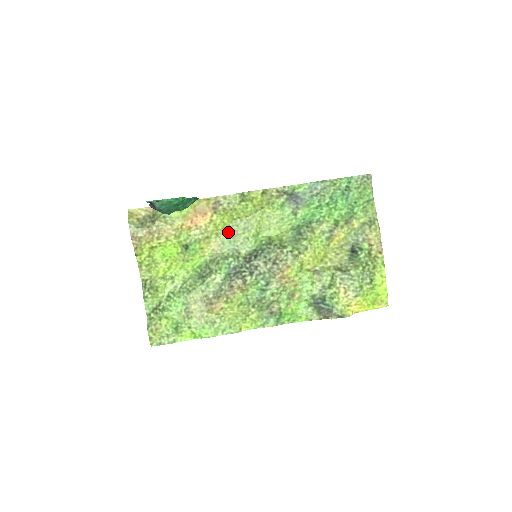
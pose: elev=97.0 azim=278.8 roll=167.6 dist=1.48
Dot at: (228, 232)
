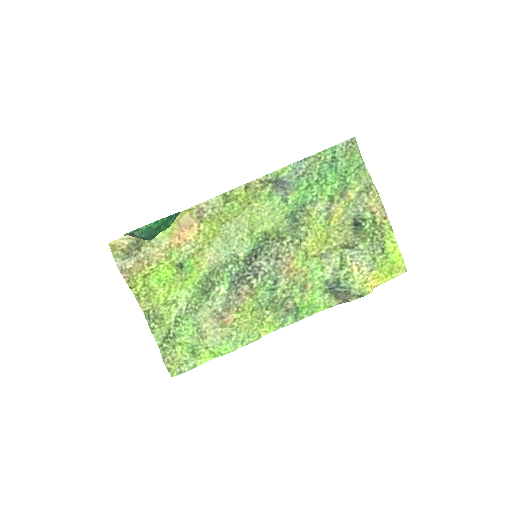
Dot at: (220, 238)
